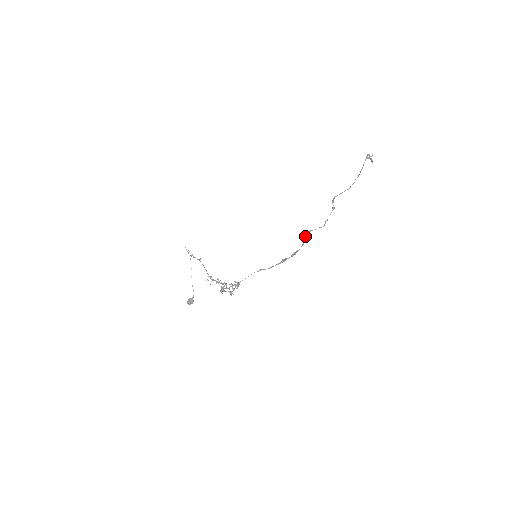
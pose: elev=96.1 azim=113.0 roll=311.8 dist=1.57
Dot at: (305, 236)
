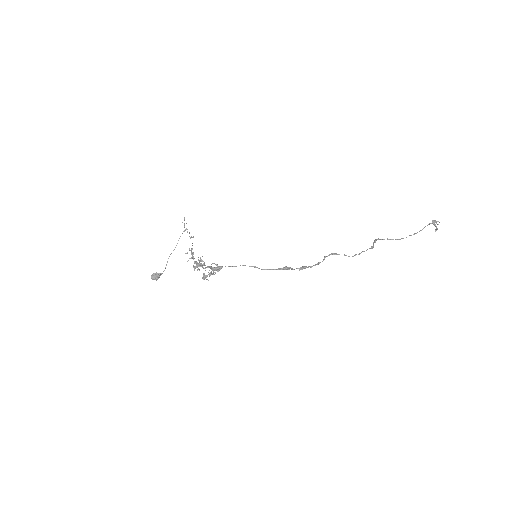
Dot at: (325, 256)
